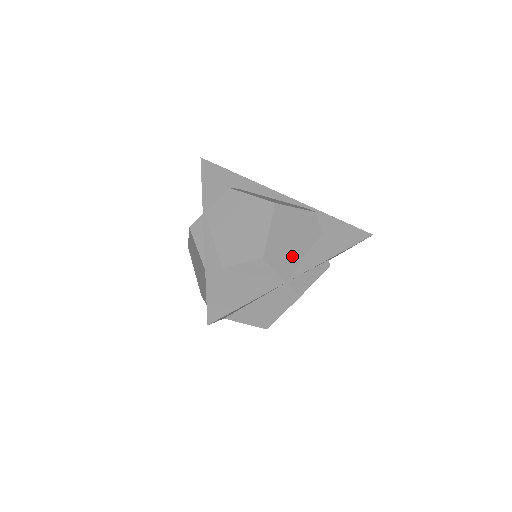
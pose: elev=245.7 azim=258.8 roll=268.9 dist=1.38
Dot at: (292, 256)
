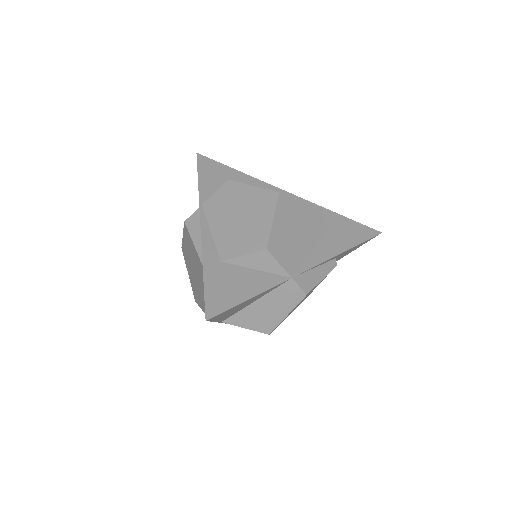
Dot at: (297, 250)
